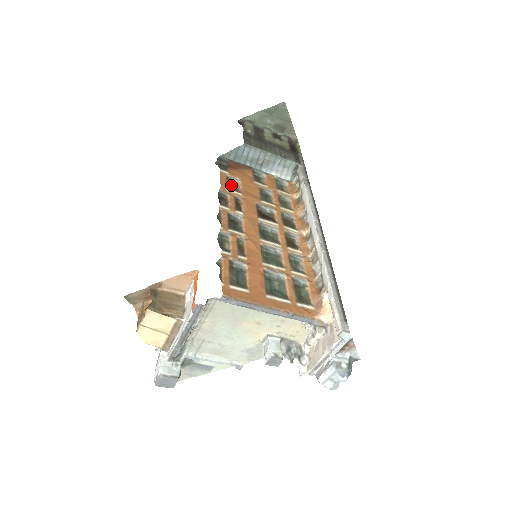
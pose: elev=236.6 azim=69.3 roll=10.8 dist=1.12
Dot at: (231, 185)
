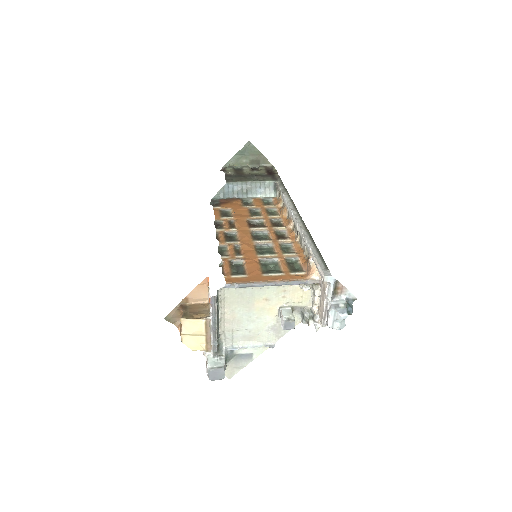
Dot at: (224, 214)
